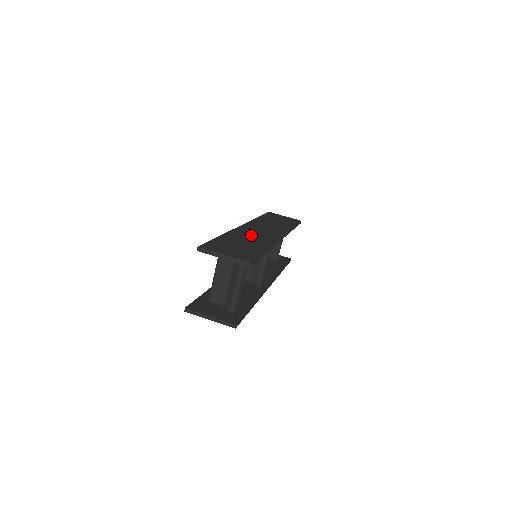
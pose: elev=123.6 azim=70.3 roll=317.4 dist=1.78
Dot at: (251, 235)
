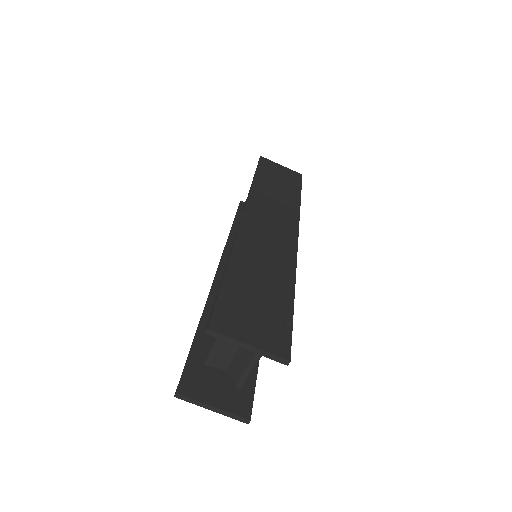
Dot at: (263, 250)
